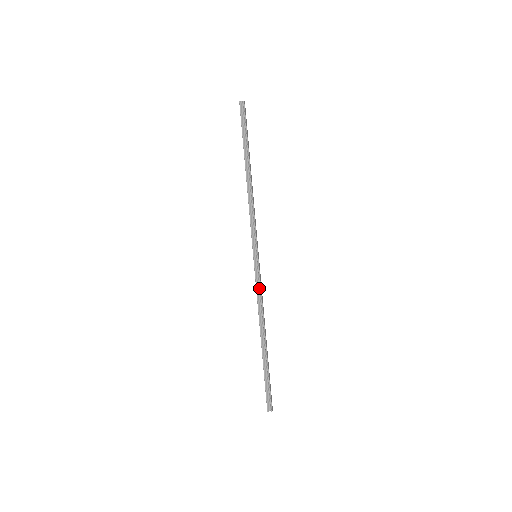
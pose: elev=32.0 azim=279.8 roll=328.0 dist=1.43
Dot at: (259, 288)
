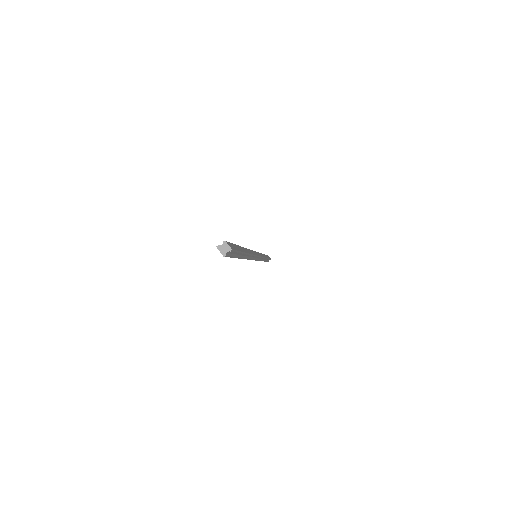
Dot at: occluded
